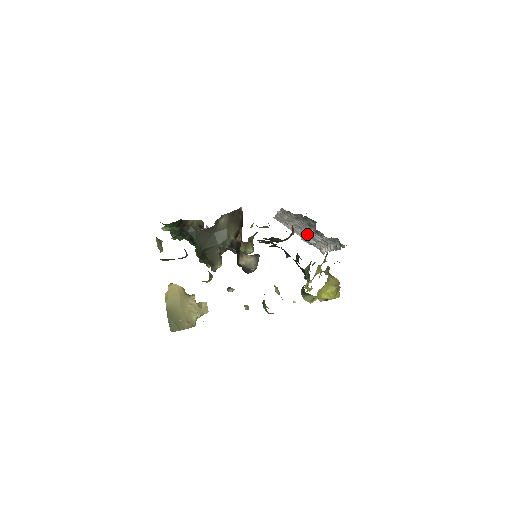
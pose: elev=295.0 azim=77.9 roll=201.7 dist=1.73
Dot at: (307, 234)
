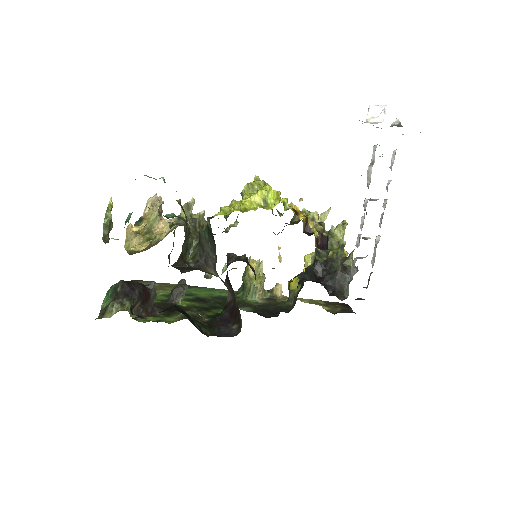
Dot at: occluded
